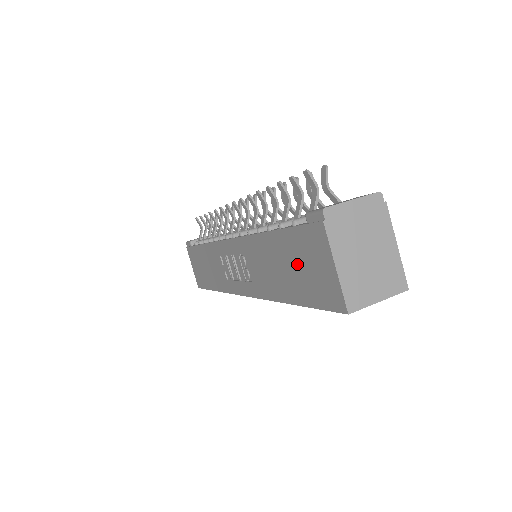
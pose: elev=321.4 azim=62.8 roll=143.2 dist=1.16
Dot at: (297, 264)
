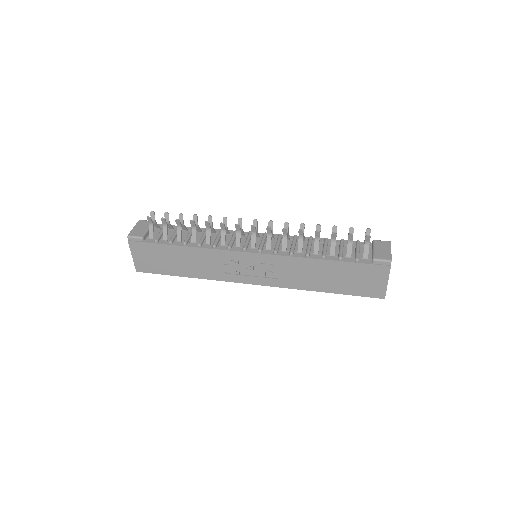
Dot at: (350, 278)
